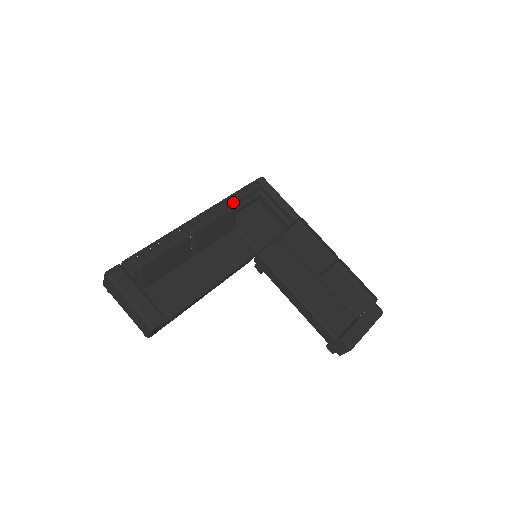
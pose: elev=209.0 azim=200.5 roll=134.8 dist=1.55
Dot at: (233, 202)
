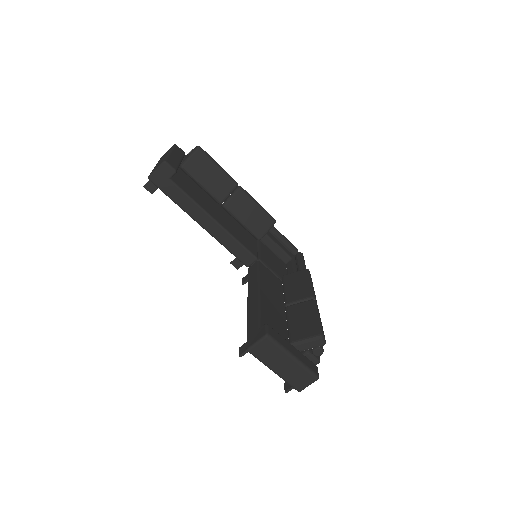
Dot at: (274, 228)
